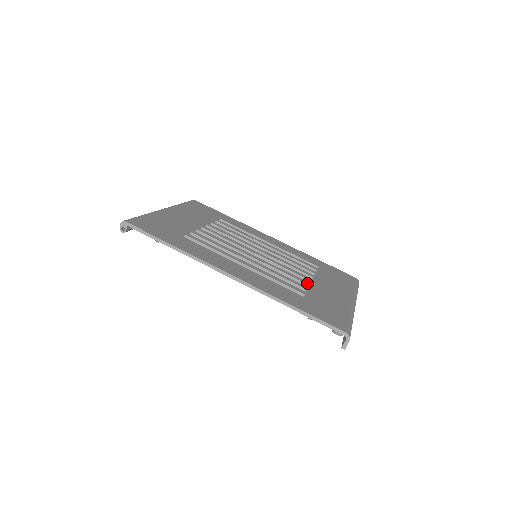
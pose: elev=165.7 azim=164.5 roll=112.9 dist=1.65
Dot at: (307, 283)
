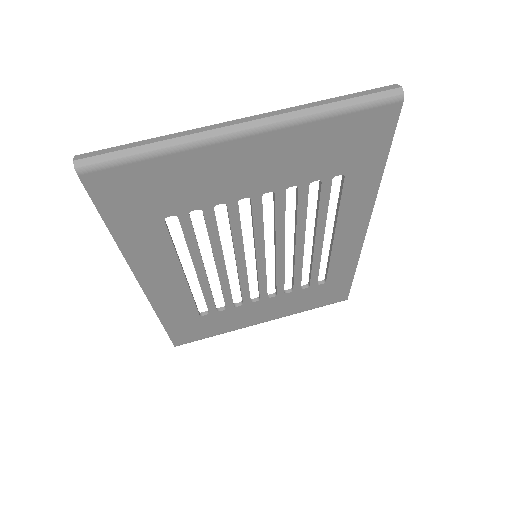
Dot at: (245, 302)
